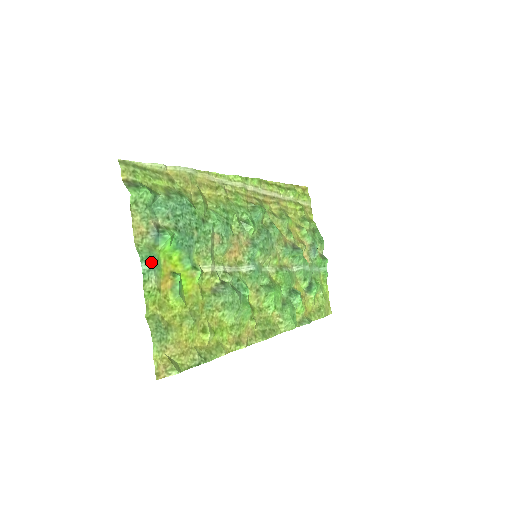
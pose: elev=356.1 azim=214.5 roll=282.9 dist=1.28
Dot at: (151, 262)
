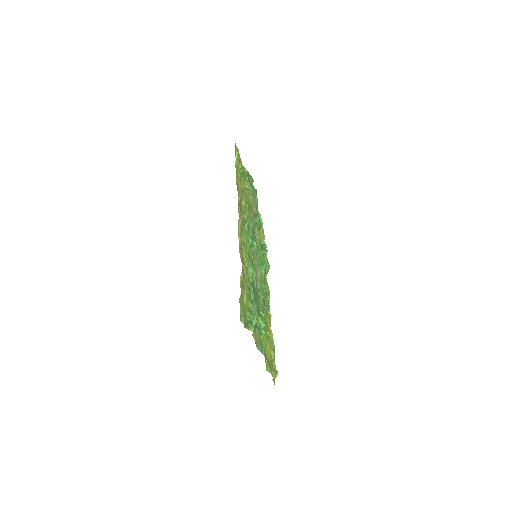
Dot at: (263, 347)
